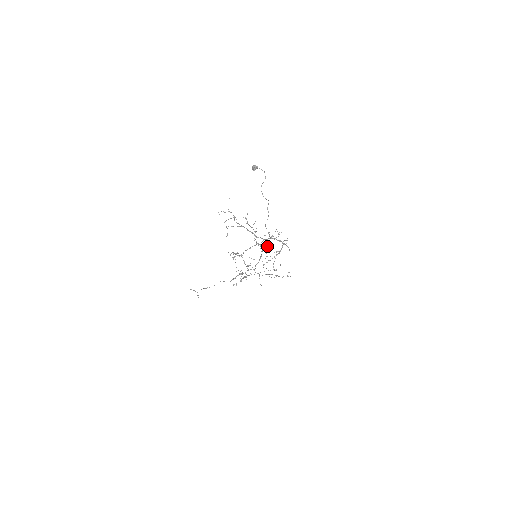
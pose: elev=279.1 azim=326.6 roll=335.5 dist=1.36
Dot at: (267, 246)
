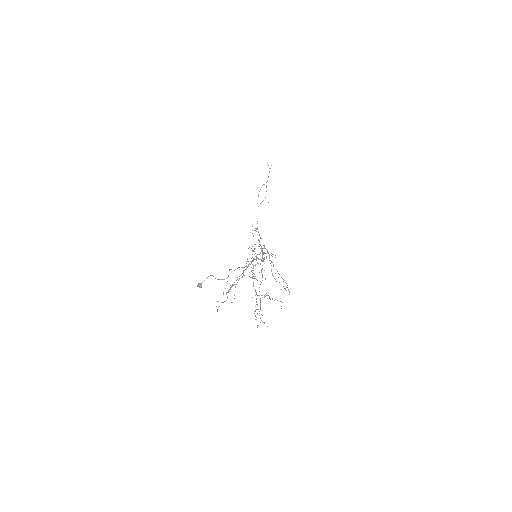
Dot at: occluded
